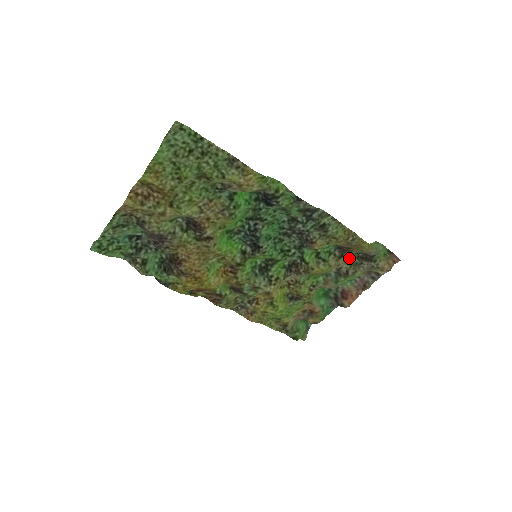
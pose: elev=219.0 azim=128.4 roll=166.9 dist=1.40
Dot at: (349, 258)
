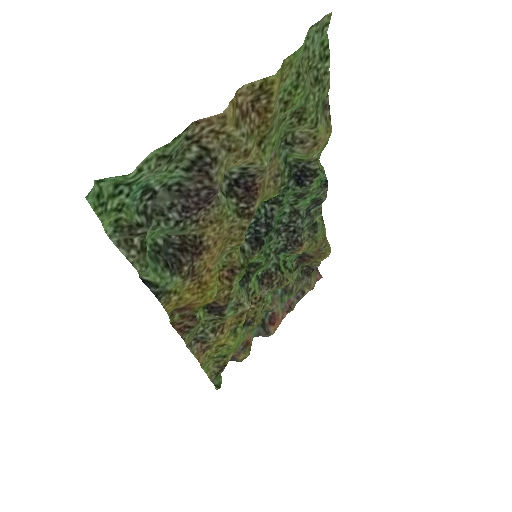
Dot at: (296, 272)
